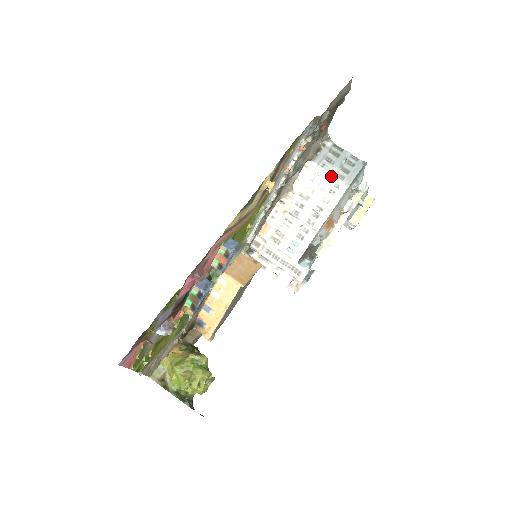
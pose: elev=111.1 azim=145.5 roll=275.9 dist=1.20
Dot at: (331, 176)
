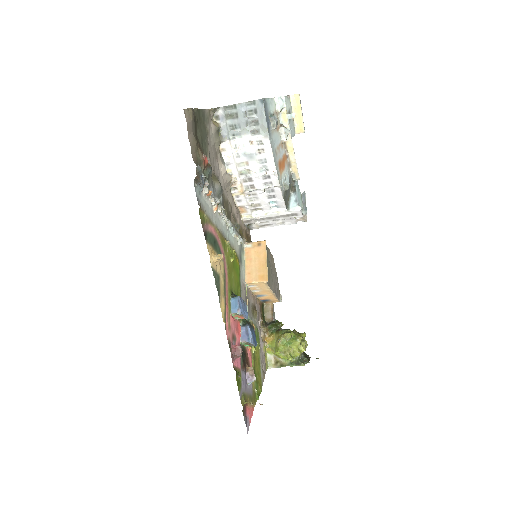
Dot at: (248, 140)
